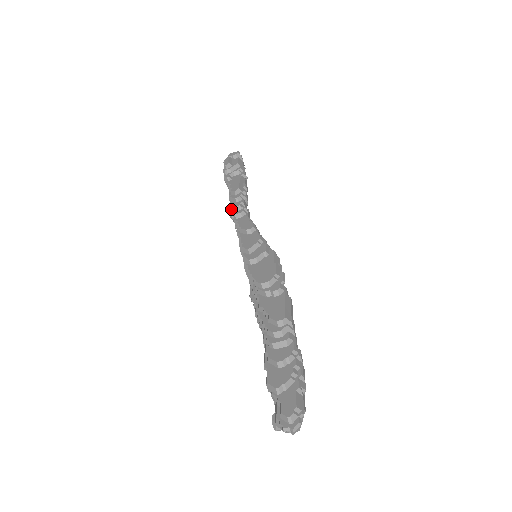
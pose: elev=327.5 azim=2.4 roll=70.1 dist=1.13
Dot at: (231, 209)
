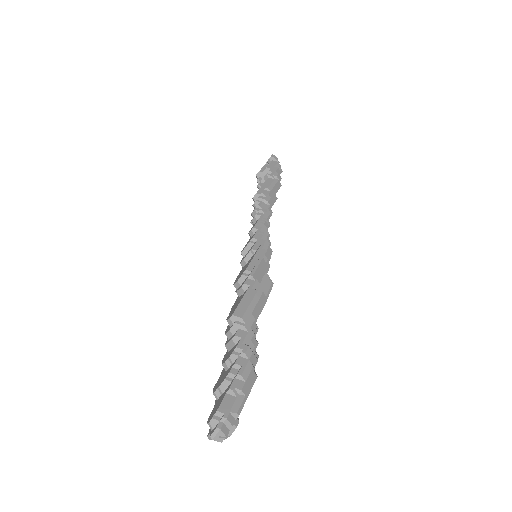
Dot at: occluded
